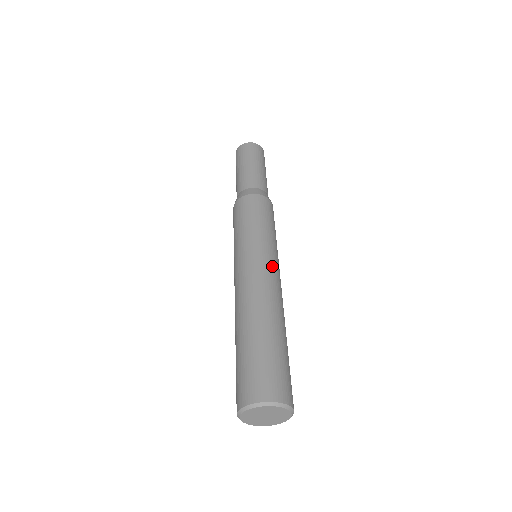
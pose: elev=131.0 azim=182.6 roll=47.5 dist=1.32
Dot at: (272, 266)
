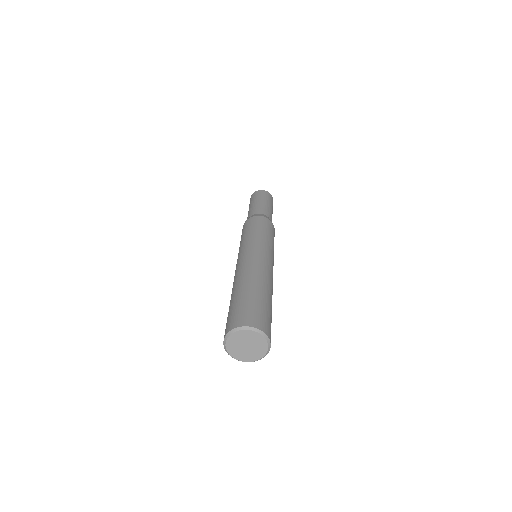
Dot at: (272, 263)
